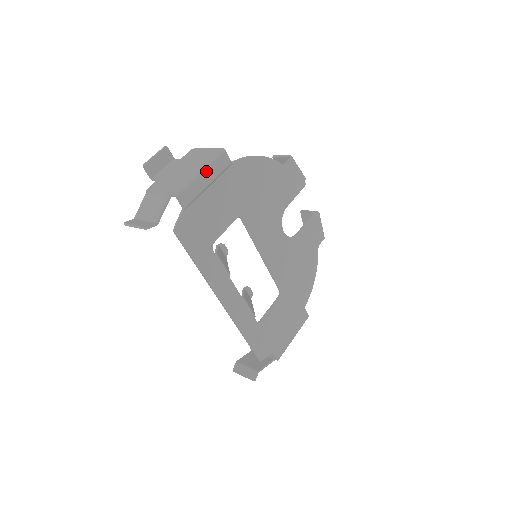
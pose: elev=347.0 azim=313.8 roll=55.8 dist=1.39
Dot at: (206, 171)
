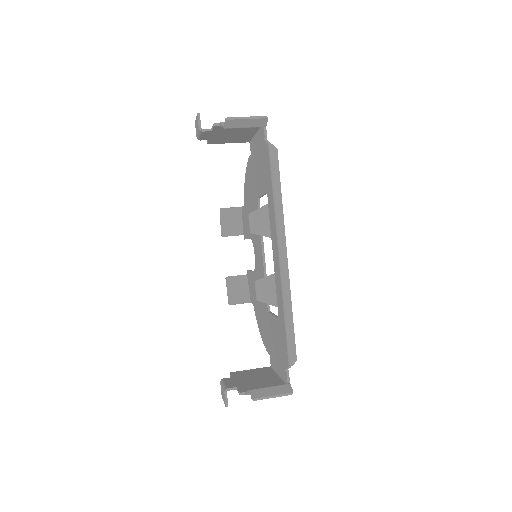
Dot at: occluded
